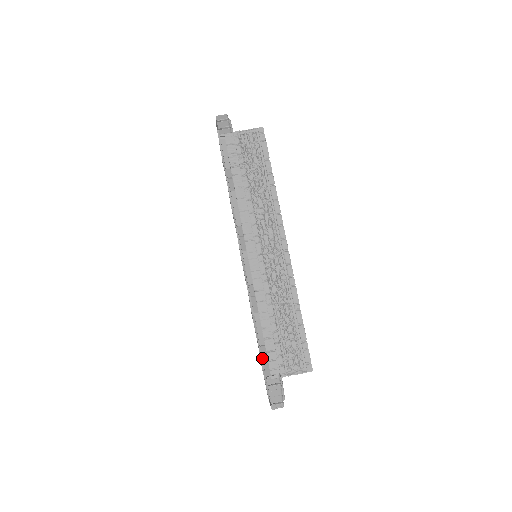
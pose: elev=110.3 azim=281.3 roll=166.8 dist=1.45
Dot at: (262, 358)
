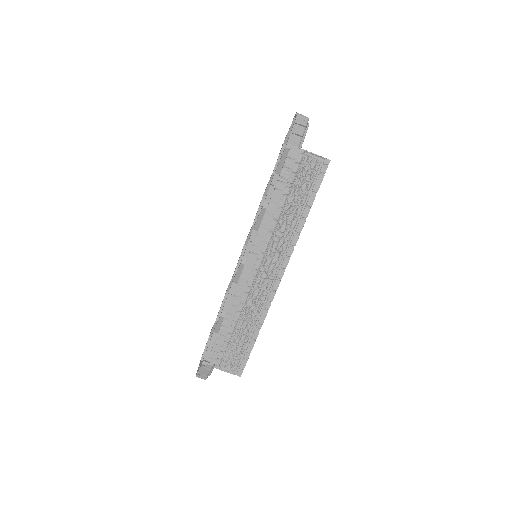
Dot at: (209, 342)
